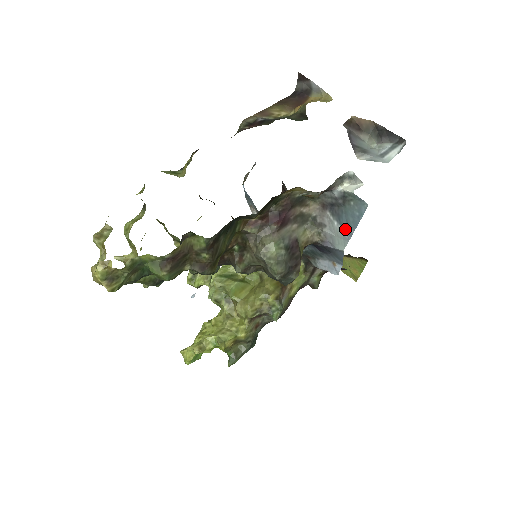
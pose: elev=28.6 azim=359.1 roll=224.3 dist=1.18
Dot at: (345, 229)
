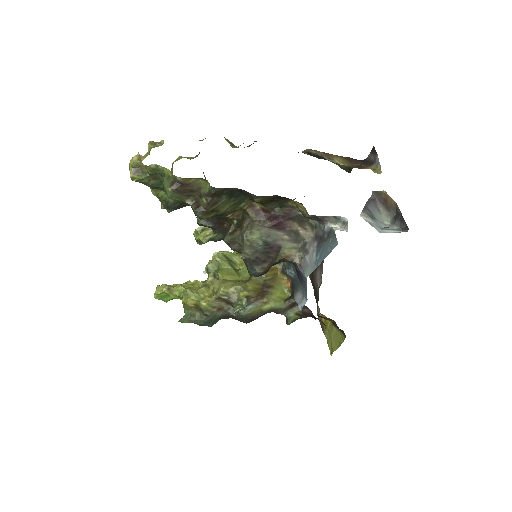
Dot at: (317, 260)
